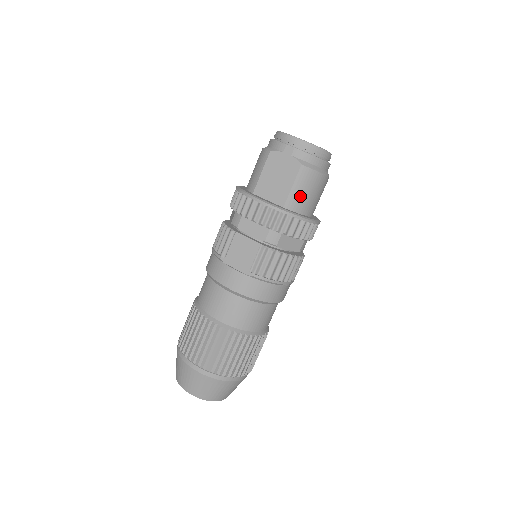
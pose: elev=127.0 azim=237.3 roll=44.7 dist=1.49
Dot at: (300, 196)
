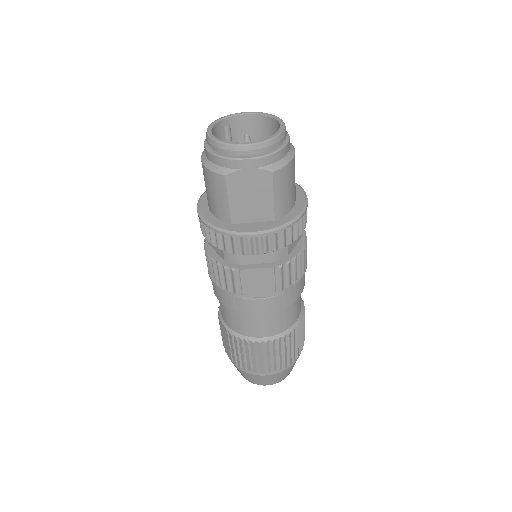
Dot at: (285, 198)
